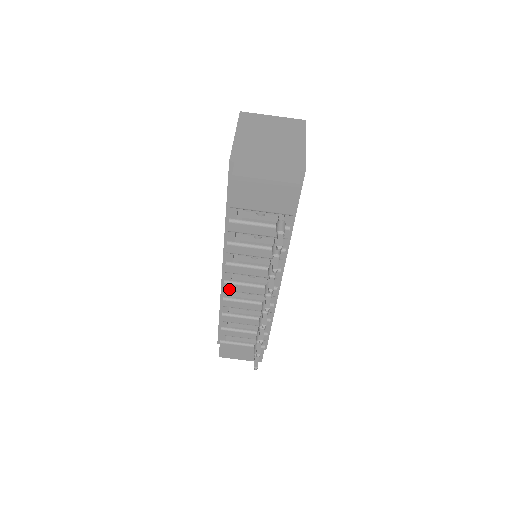
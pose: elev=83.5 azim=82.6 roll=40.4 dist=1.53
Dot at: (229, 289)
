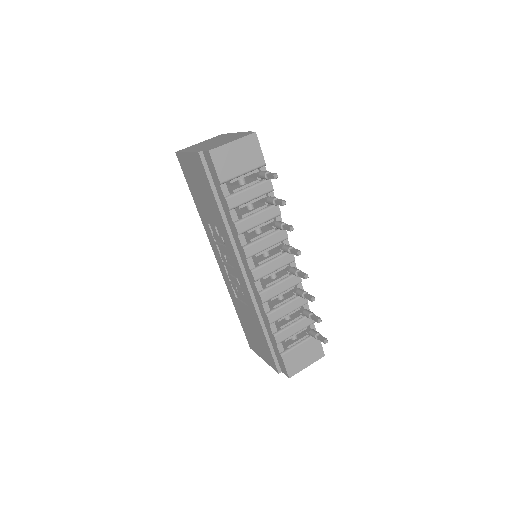
Dot at: (258, 277)
